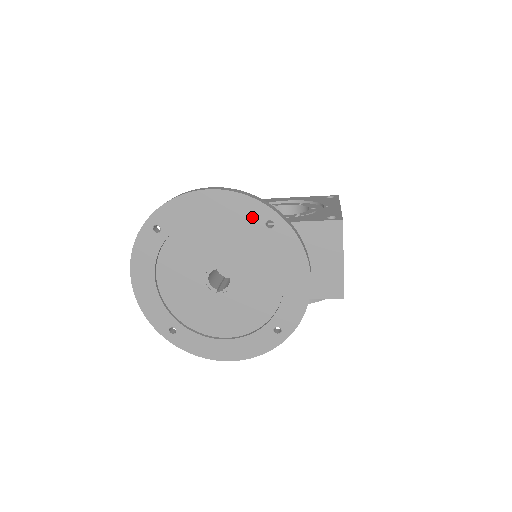
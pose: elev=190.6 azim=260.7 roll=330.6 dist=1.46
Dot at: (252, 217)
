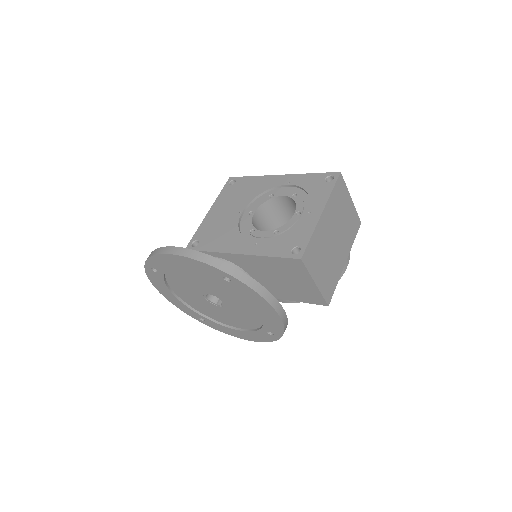
Dot at: (211, 273)
